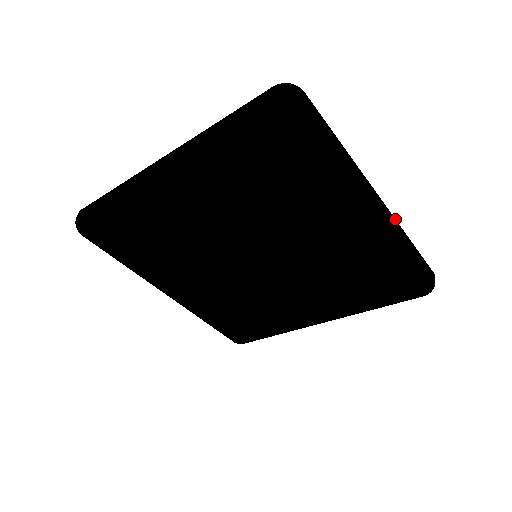
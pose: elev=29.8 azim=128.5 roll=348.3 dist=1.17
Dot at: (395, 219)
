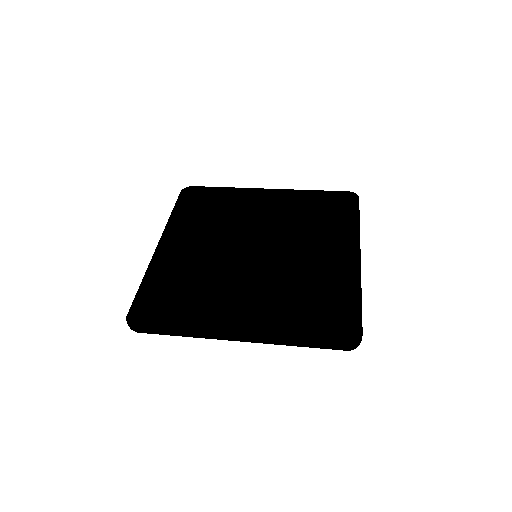
Dot at: occluded
